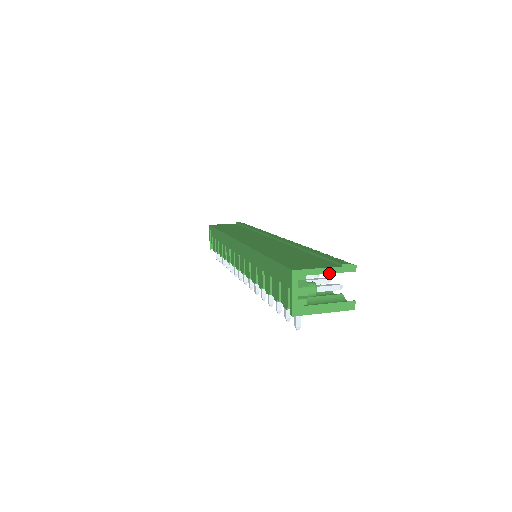
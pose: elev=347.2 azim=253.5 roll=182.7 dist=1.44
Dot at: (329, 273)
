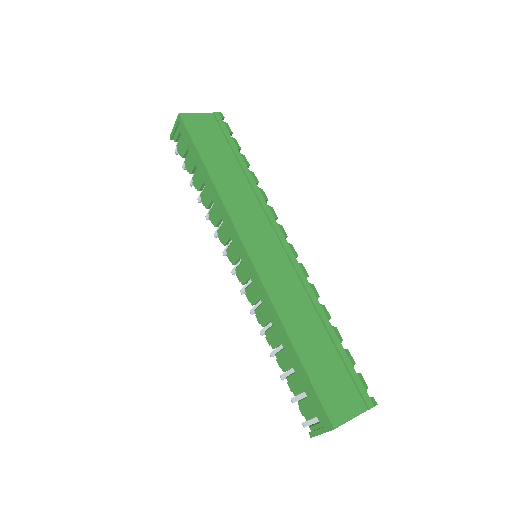
Dot at: (356, 416)
